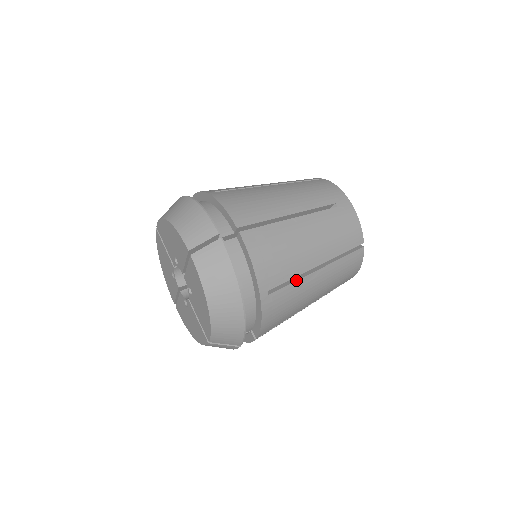
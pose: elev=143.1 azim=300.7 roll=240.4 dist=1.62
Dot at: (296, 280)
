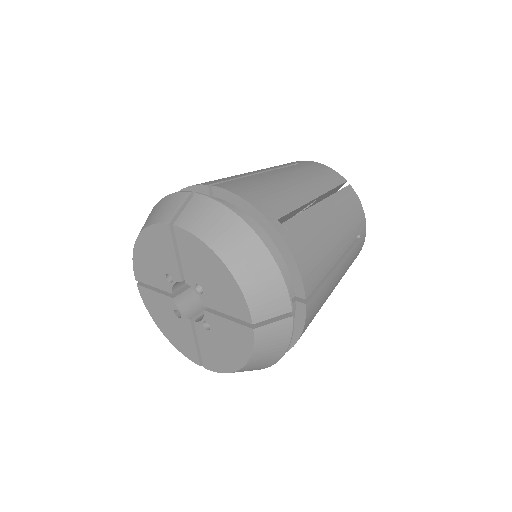
Dot at: (302, 211)
